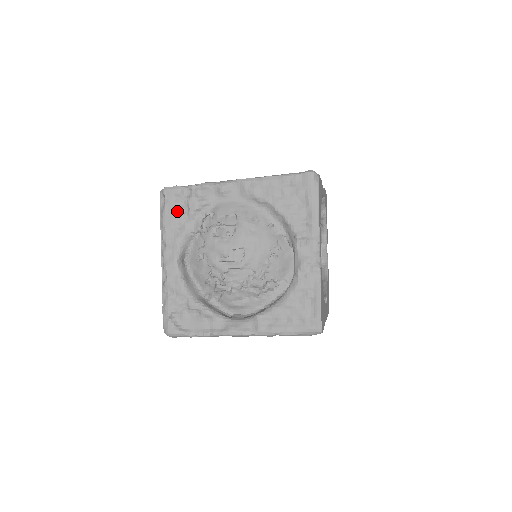
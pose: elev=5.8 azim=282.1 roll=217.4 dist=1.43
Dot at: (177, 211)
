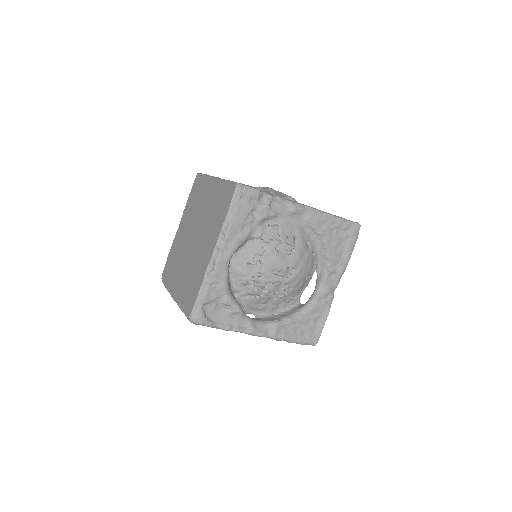
Dot at: (248, 213)
